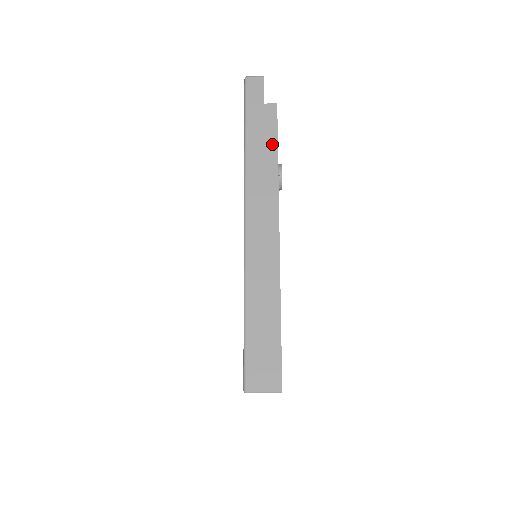
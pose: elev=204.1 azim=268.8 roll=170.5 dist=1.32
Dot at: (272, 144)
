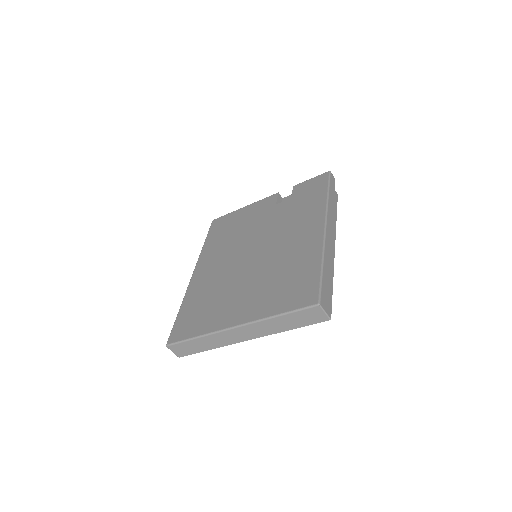
Dot at: (336, 208)
